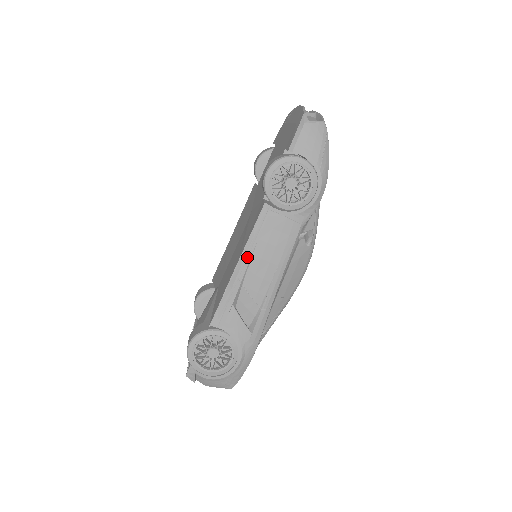
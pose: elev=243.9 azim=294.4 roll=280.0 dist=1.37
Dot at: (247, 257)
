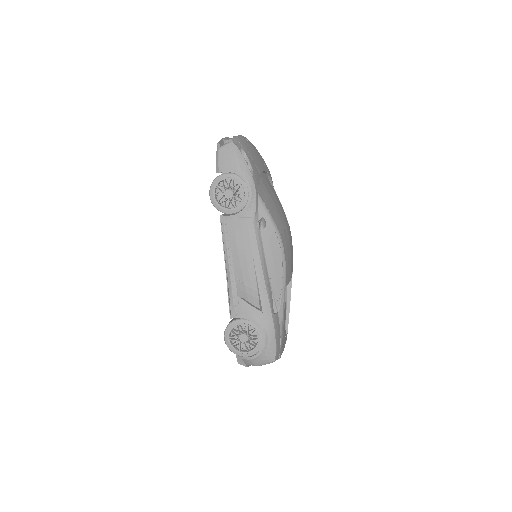
Dot at: (229, 258)
